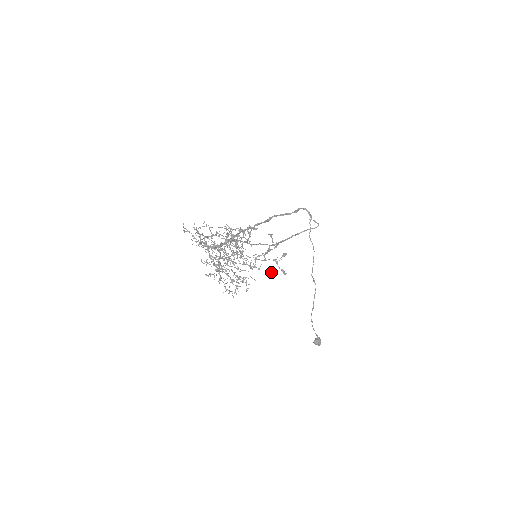
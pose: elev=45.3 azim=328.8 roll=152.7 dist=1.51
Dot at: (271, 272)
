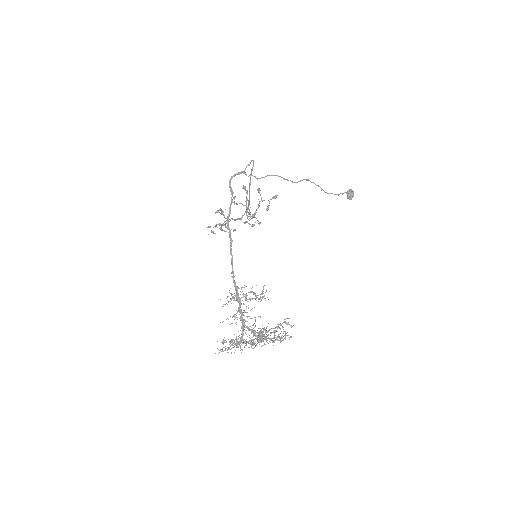
Dot at: (267, 210)
